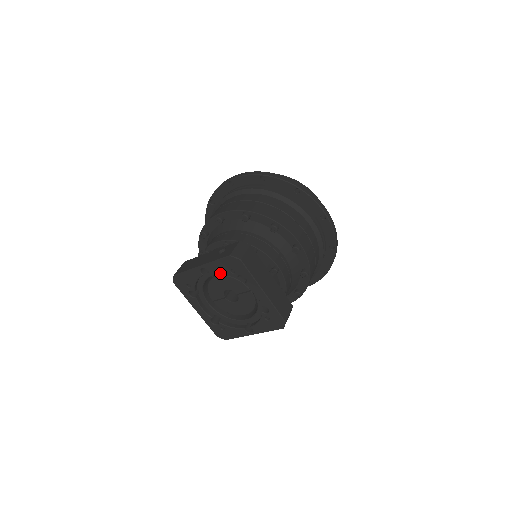
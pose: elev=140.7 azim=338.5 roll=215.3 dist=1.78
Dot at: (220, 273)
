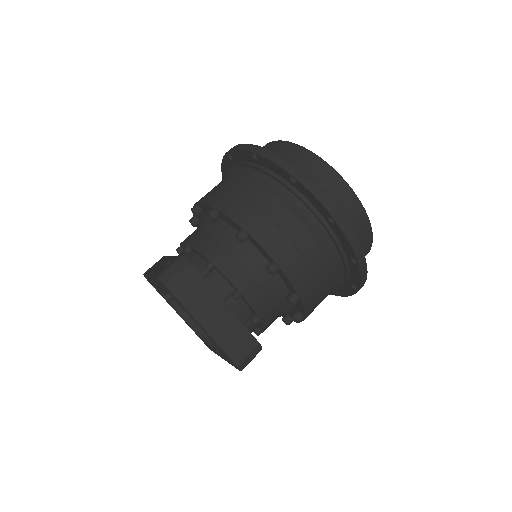
Dot at: occluded
